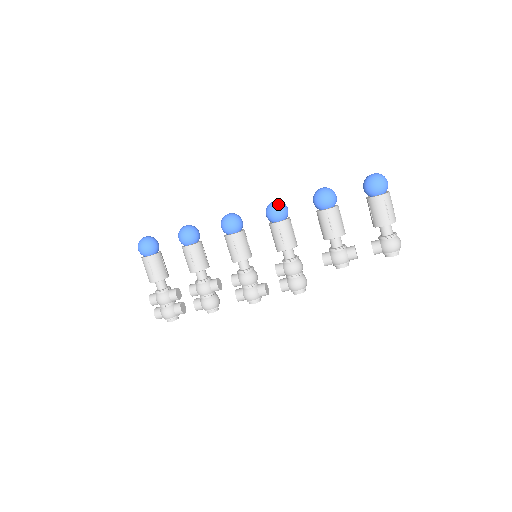
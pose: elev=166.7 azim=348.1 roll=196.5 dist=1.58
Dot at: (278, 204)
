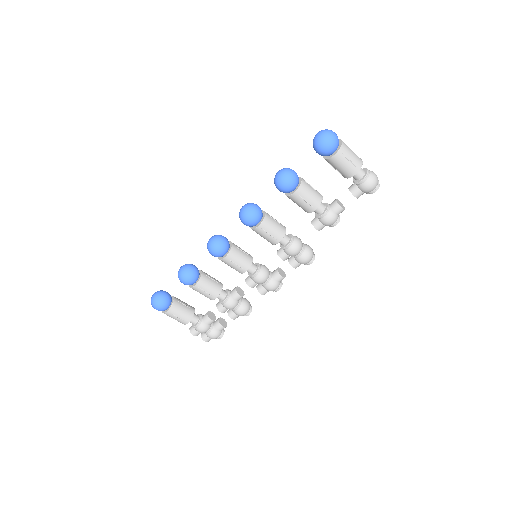
Dot at: (248, 211)
